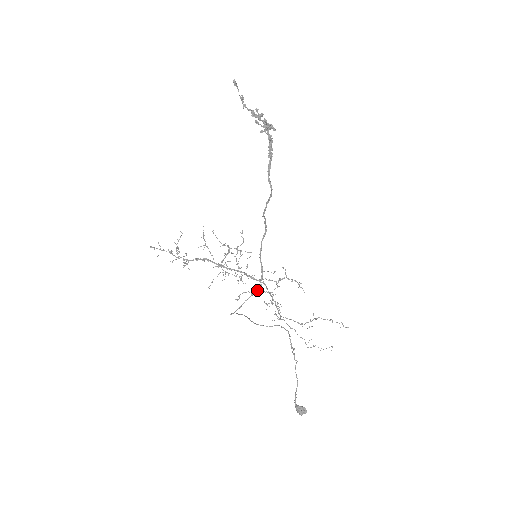
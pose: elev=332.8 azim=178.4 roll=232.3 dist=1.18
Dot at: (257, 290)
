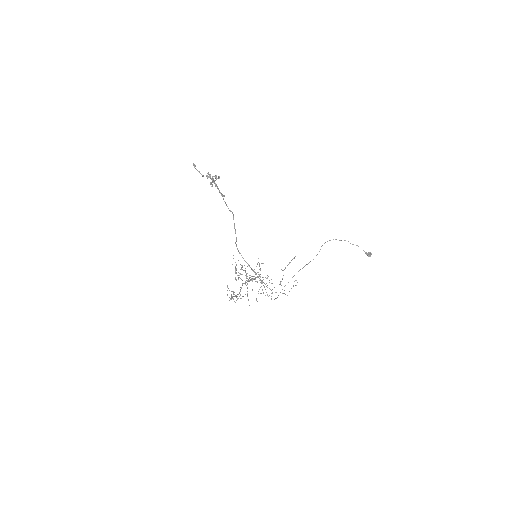
Dot at: (262, 281)
